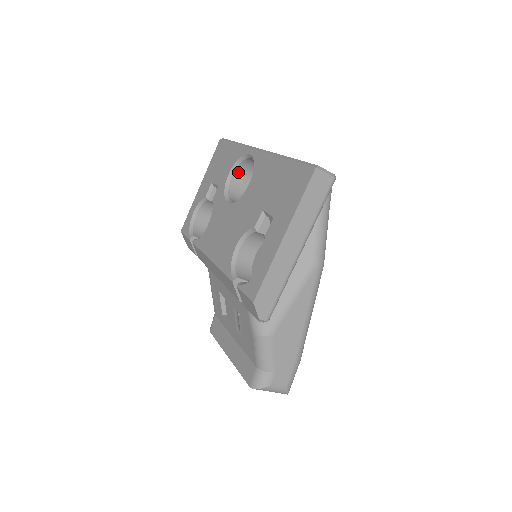
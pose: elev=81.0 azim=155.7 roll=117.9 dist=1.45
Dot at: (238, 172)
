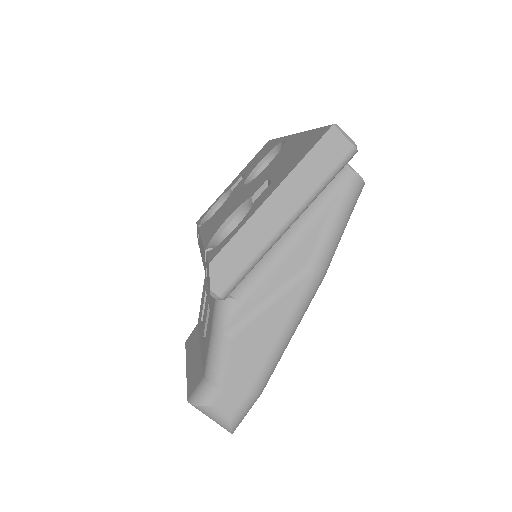
Dot at: occluded
